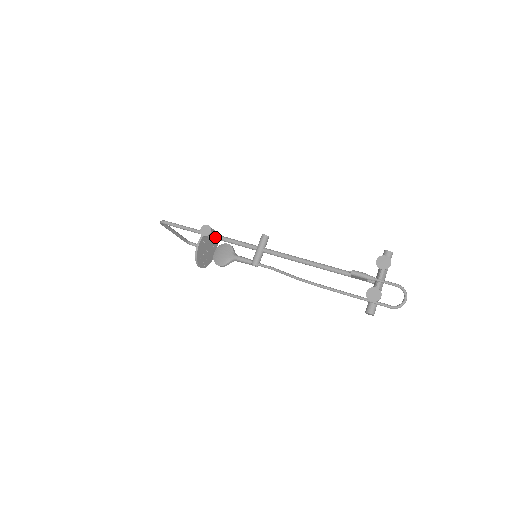
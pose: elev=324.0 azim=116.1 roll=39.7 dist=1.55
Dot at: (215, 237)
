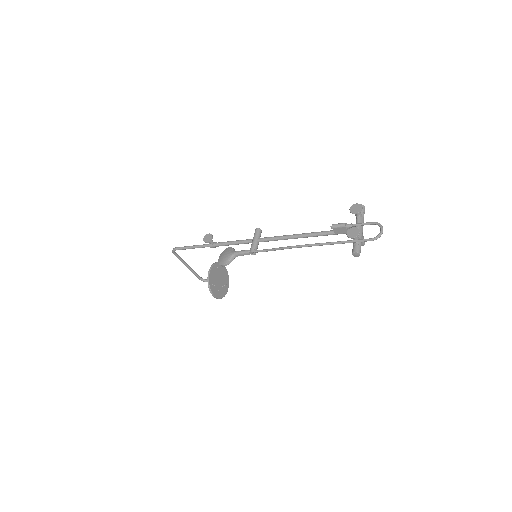
Dot at: (217, 244)
